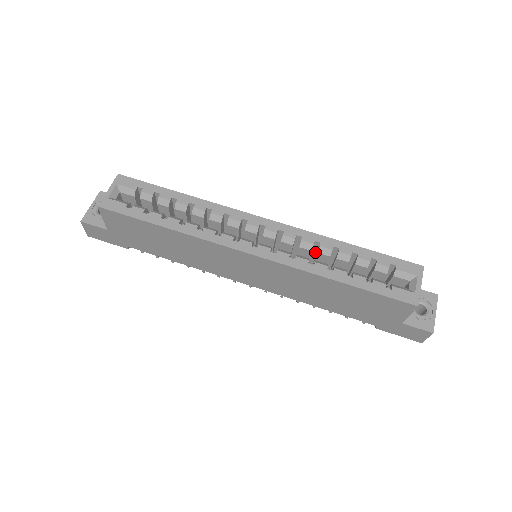
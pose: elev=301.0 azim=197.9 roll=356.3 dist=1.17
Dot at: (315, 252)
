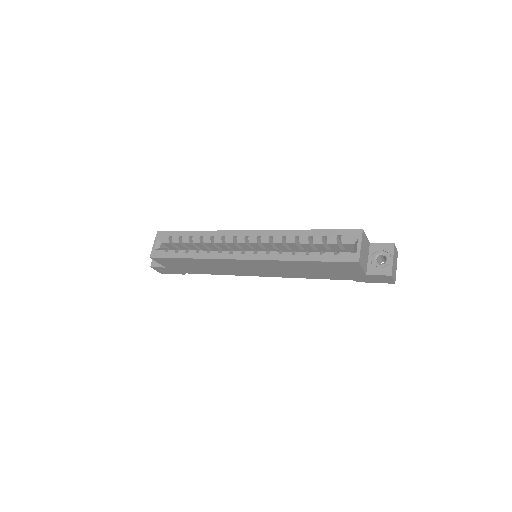
Dot at: occluded
